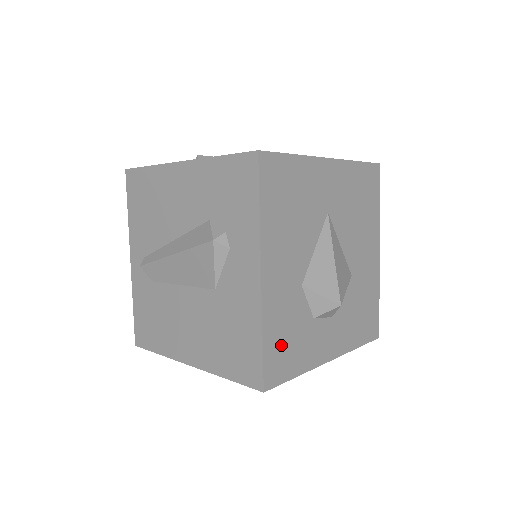
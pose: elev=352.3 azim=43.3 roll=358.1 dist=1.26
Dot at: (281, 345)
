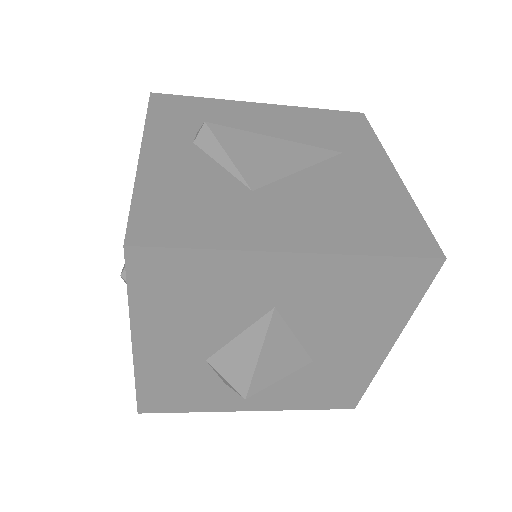
Dot at: (166, 392)
